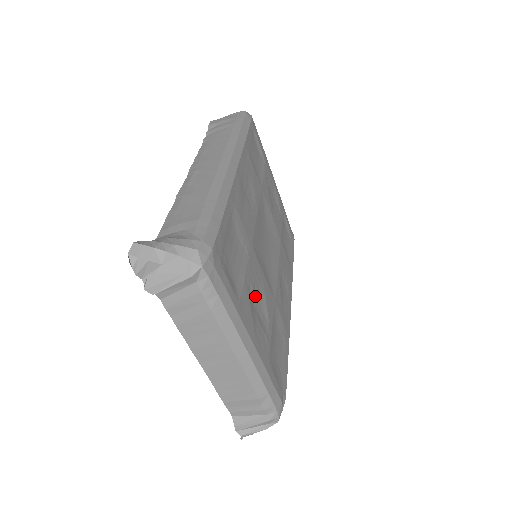
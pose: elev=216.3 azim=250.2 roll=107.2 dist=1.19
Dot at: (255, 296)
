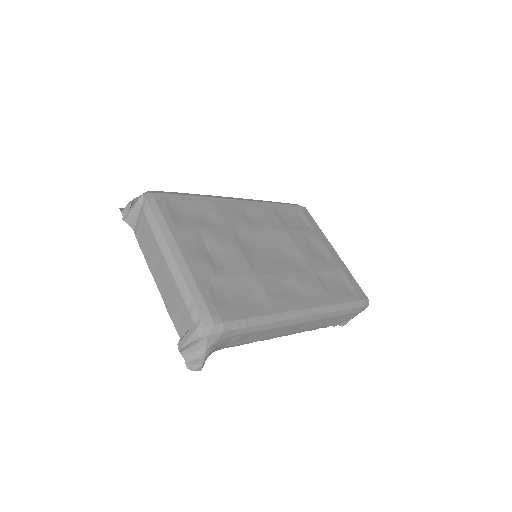
Dot at: (213, 247)
